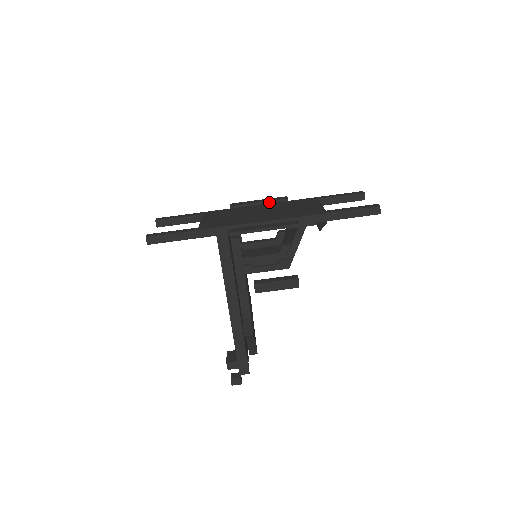
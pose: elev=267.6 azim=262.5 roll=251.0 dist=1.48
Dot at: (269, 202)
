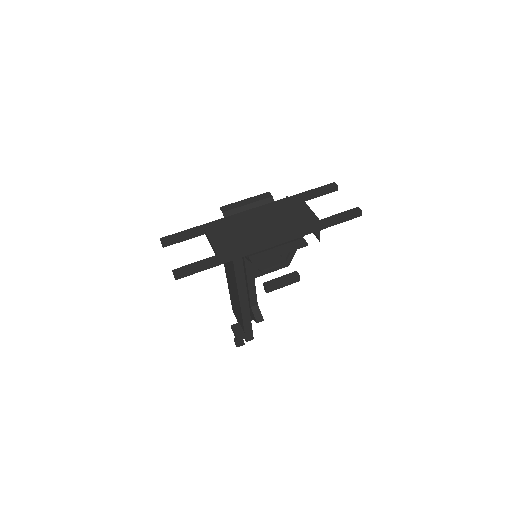
Dot at: (257, 202)
